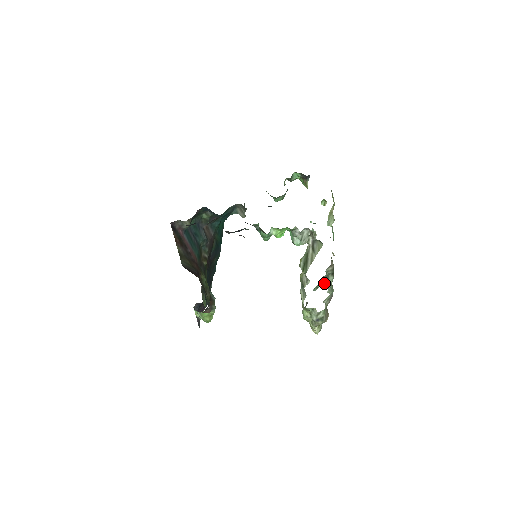
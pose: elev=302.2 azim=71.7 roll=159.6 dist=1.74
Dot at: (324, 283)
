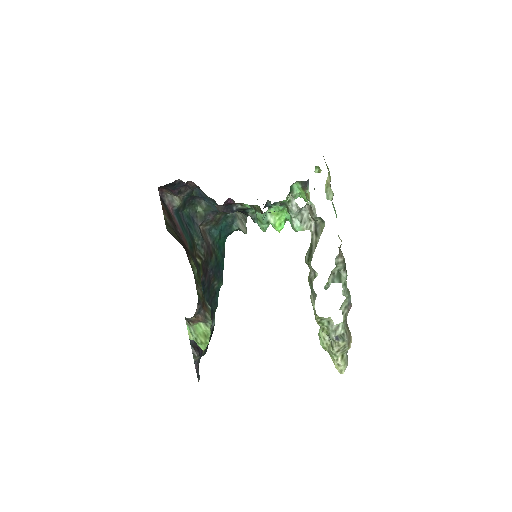
Dot at: (336, 280)
